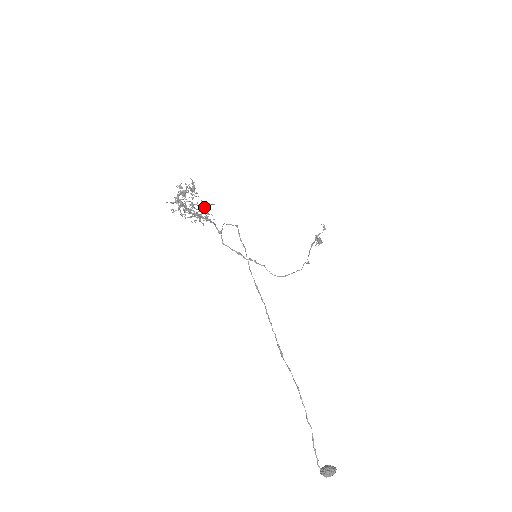
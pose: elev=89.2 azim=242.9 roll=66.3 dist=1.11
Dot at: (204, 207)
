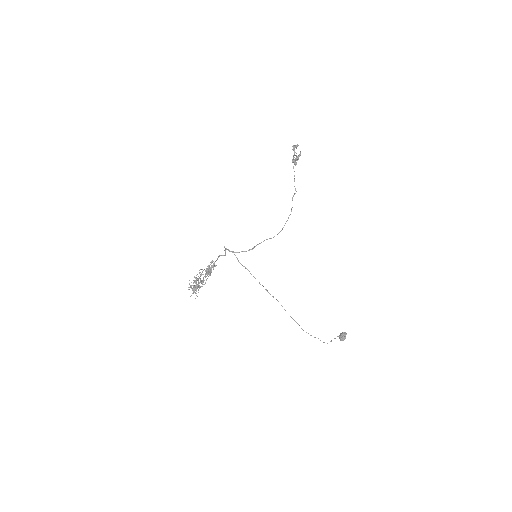
Dot at: (209, 273)
